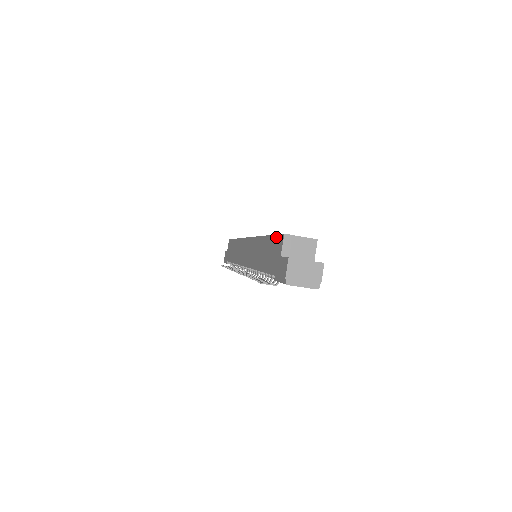
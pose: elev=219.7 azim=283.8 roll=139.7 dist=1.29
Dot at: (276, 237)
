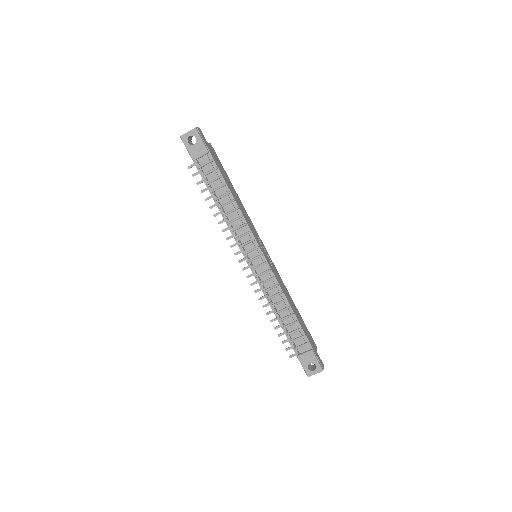
Dot at: occluded
